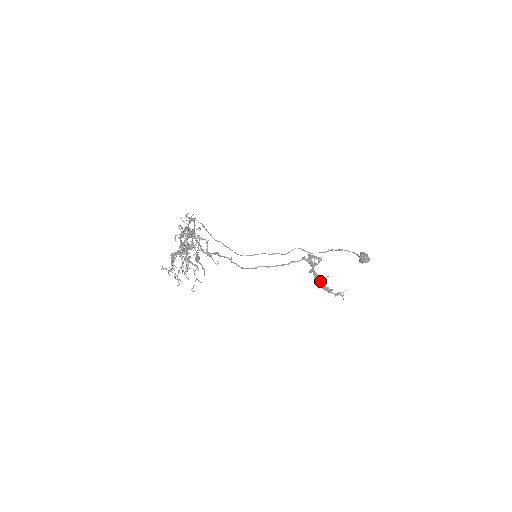
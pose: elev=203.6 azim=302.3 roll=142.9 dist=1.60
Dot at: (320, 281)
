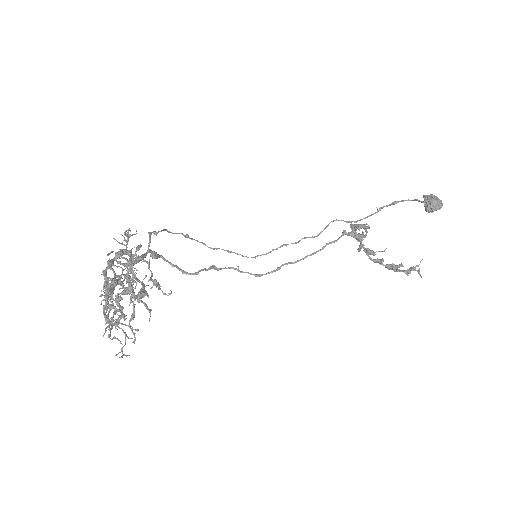
Dot at: (378, 259)
